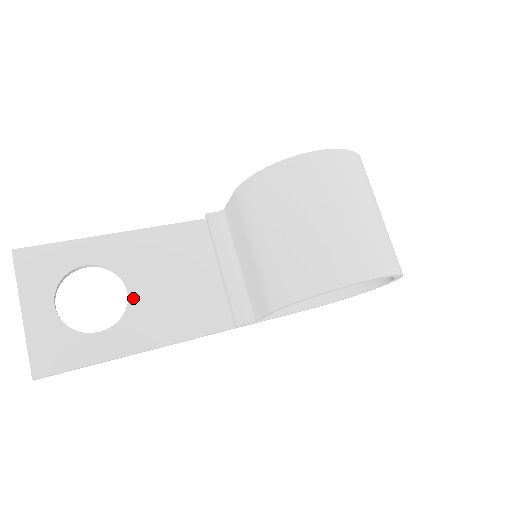
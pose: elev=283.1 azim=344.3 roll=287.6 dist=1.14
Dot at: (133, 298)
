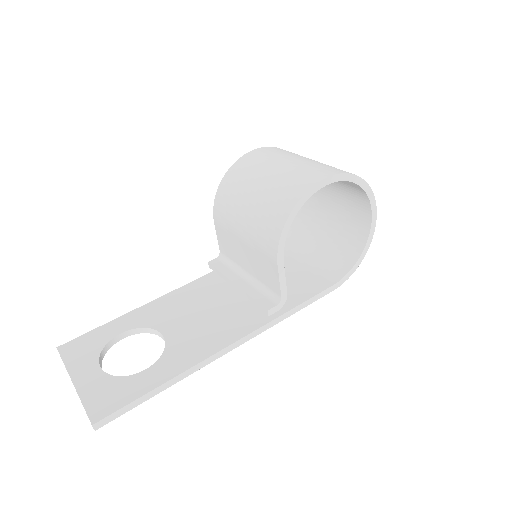
Dot at: (169, 337)
